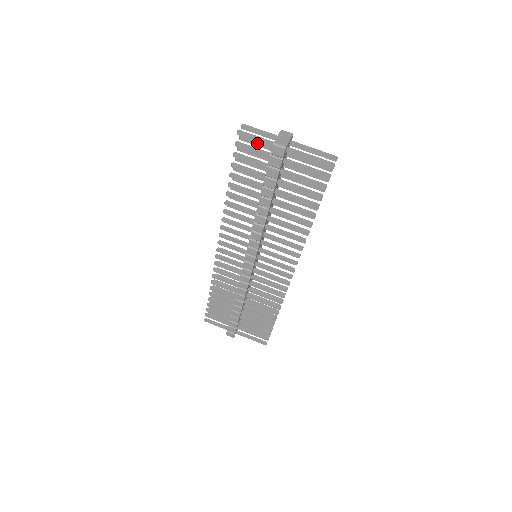
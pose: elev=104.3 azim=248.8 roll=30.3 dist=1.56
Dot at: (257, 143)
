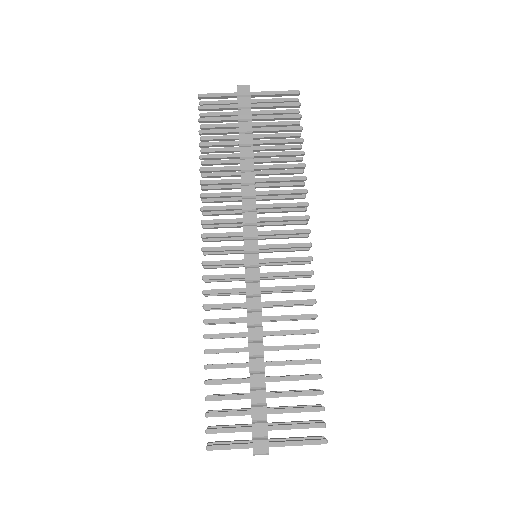
Dot at: (219, 113)
